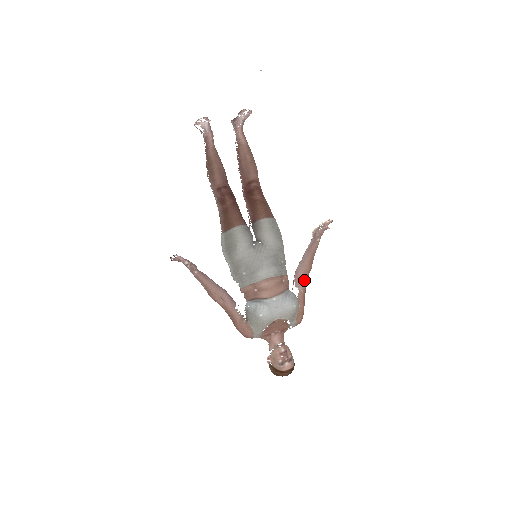
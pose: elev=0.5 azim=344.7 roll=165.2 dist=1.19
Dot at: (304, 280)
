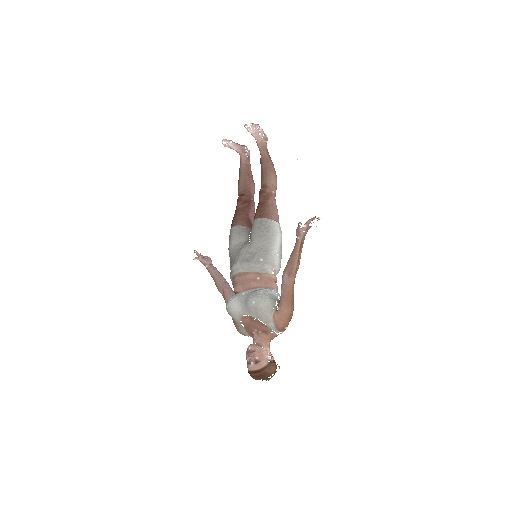
Dot at: (286, 282)
